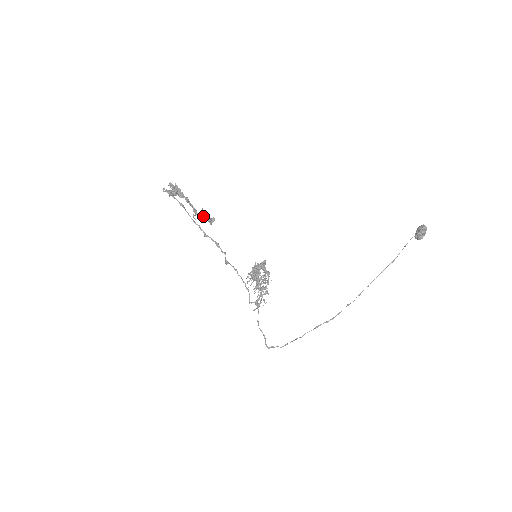
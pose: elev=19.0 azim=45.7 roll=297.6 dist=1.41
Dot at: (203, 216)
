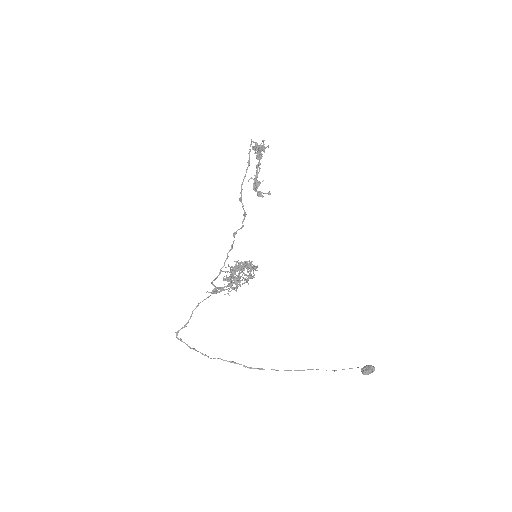
Dot at: occluded
